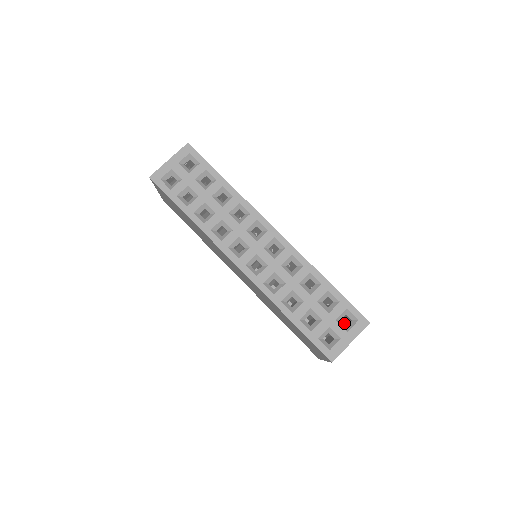
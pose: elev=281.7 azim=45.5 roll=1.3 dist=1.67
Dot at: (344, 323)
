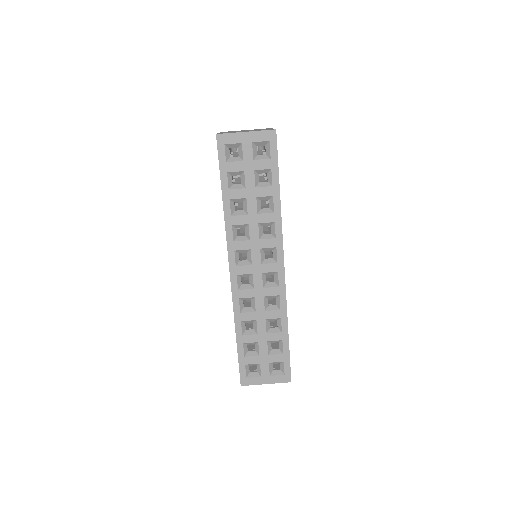
Dot at: occluded
